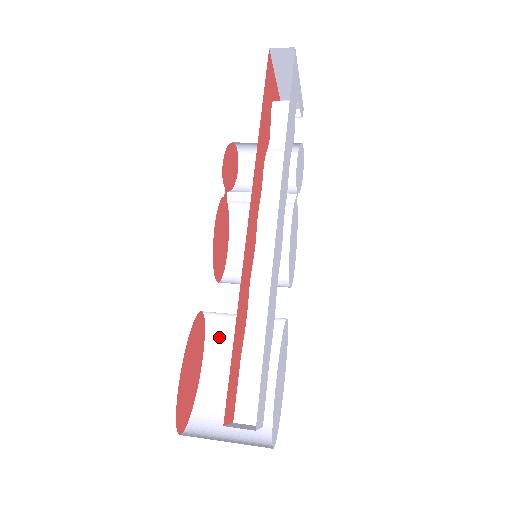
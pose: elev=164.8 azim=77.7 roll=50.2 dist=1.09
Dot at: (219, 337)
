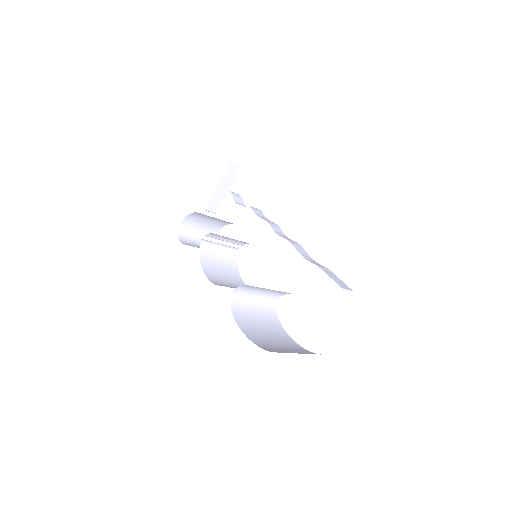
Dot at: (242, 317)
